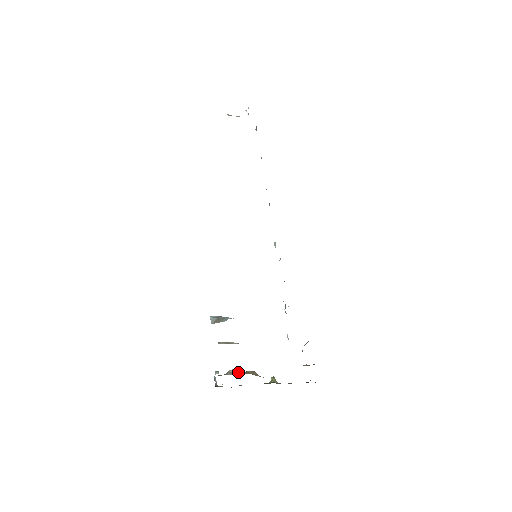
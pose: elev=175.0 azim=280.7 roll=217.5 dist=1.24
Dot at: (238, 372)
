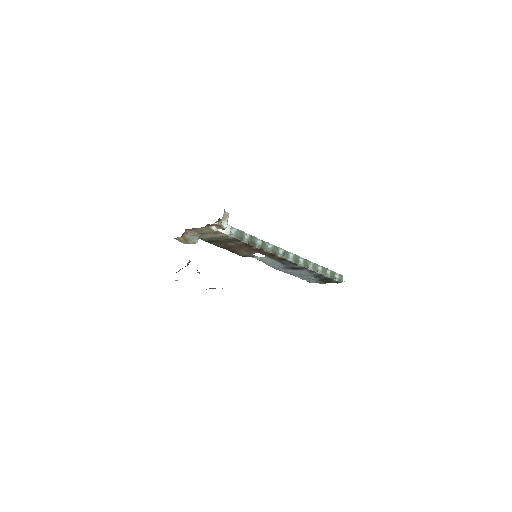
Dot at: occluded
